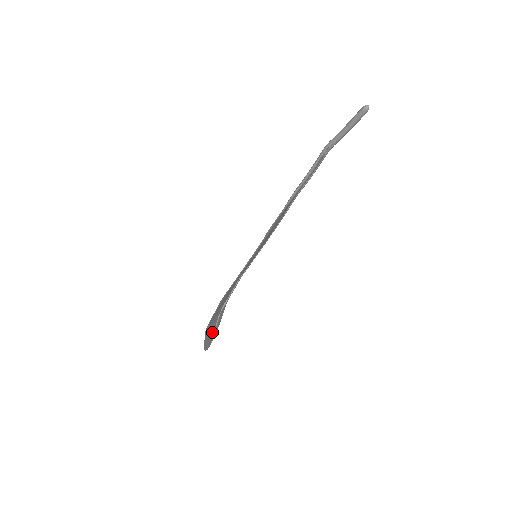
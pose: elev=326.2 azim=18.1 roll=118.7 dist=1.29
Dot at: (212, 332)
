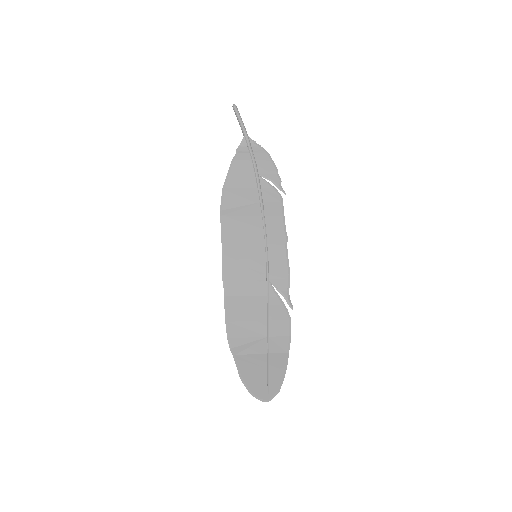
Dot at: (261, 373)
